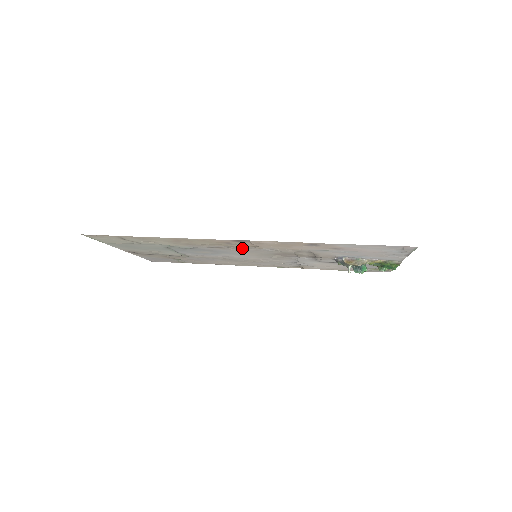
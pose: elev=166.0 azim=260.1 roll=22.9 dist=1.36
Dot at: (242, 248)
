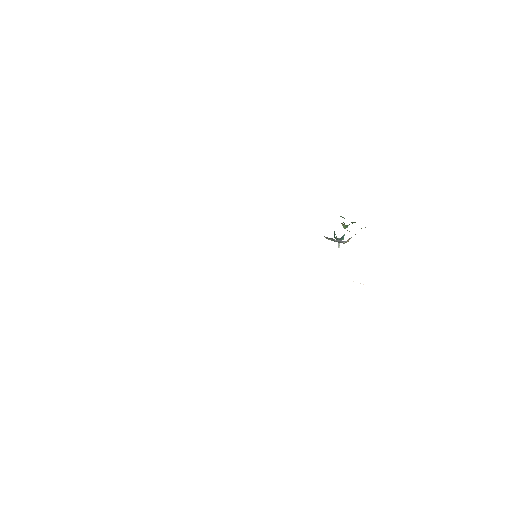
Dot at: occluded
